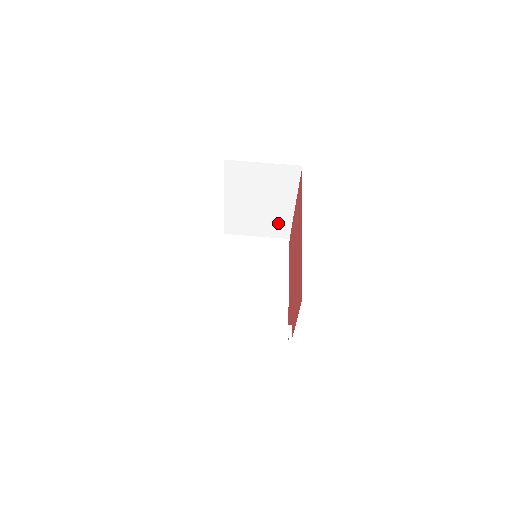
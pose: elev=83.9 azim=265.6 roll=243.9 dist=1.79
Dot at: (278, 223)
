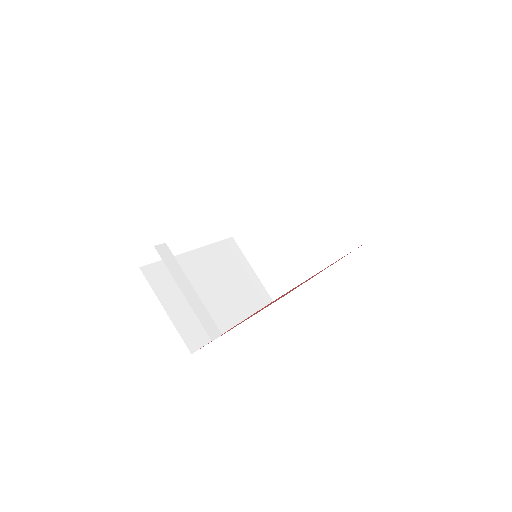
Dot at: (284, 275)
